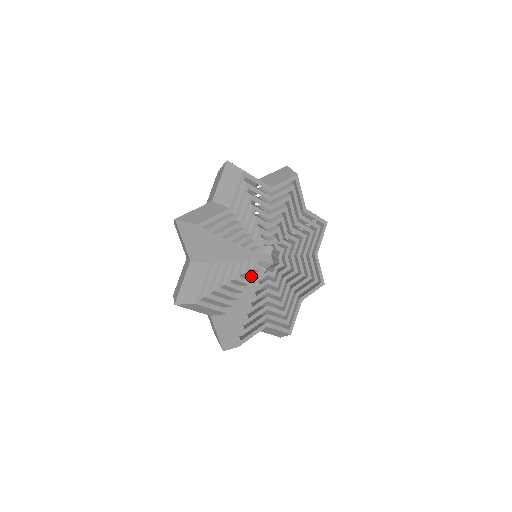
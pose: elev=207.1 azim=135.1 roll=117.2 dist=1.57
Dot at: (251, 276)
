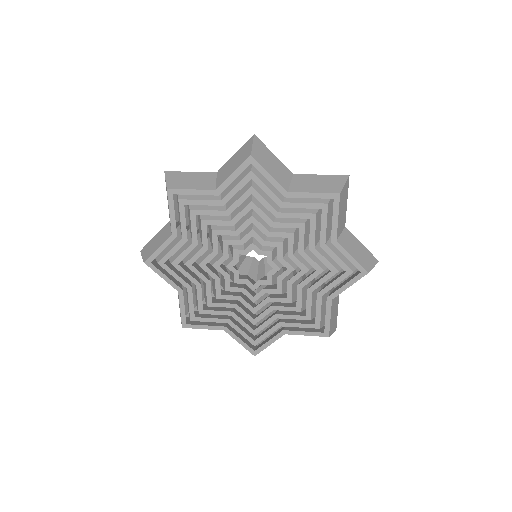
Dot at: (237, 291)
